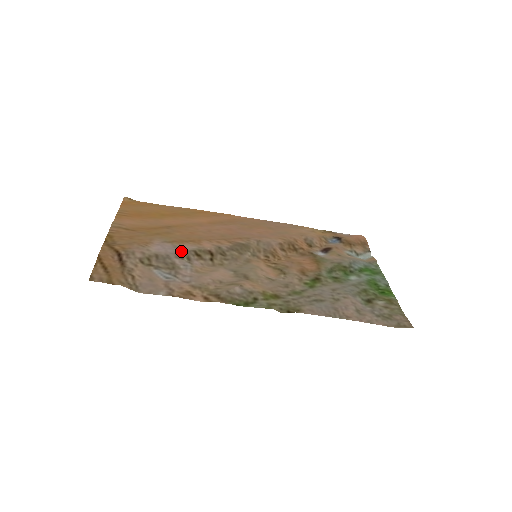
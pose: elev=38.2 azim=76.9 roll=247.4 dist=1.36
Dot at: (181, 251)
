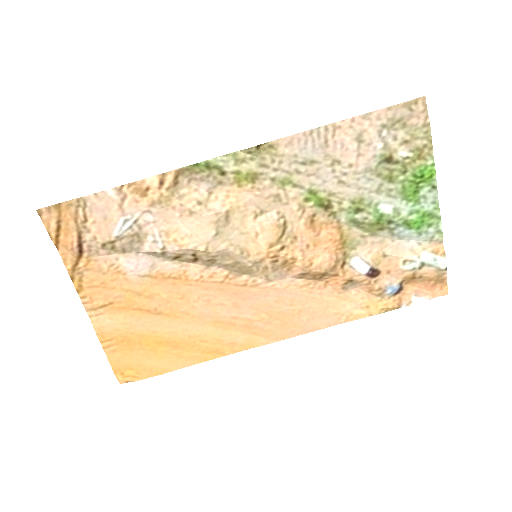
Dot at: (156, 259)
